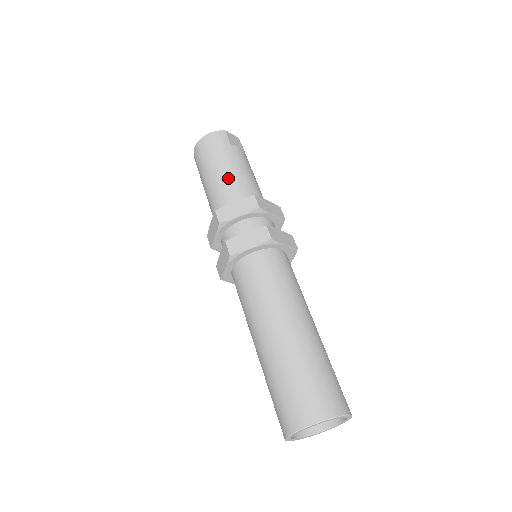
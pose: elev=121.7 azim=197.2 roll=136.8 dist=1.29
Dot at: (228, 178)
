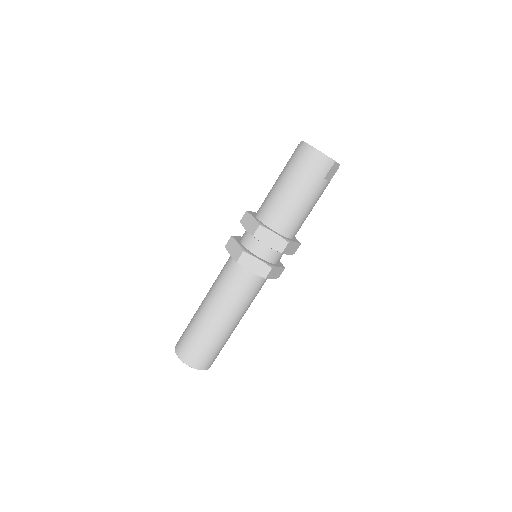
Dot at: (292, 207)
